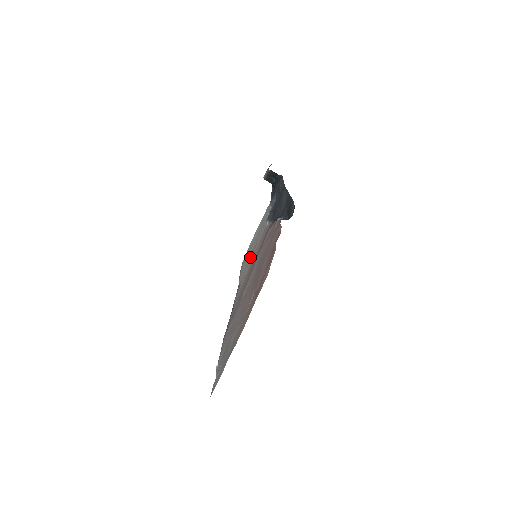
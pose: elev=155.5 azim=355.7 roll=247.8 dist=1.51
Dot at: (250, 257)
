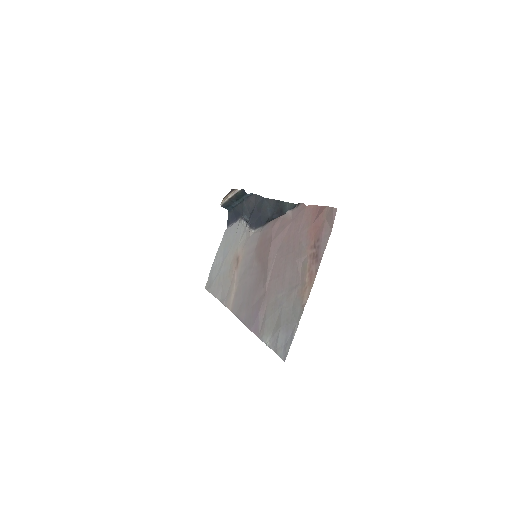
Dot at: (229, 271)
